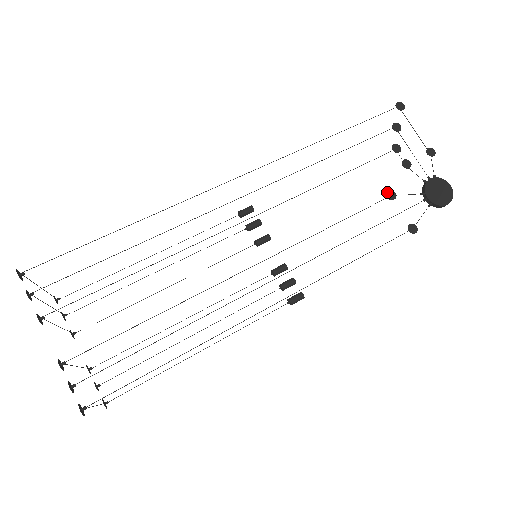
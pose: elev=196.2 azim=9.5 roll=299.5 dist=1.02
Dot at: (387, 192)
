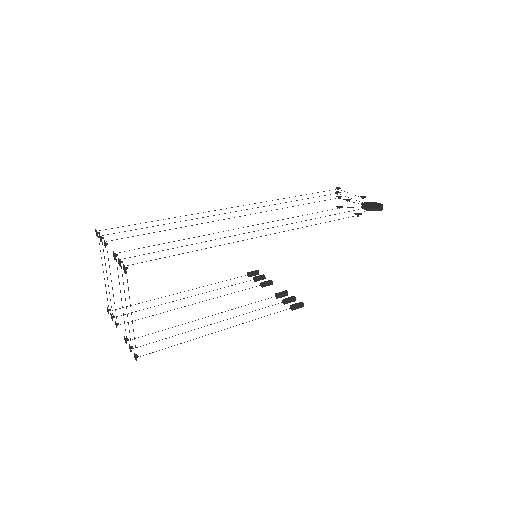
Dot at: (336, 206)
